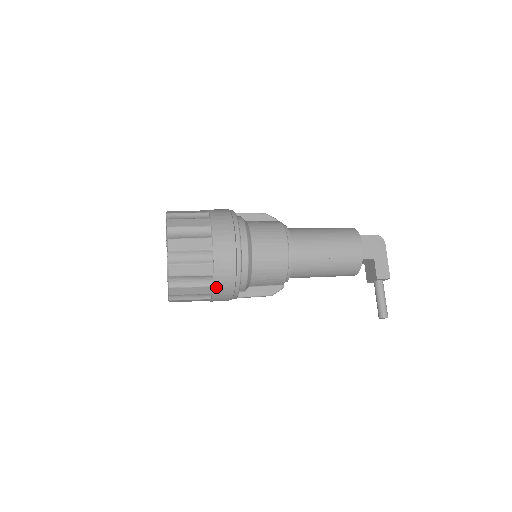
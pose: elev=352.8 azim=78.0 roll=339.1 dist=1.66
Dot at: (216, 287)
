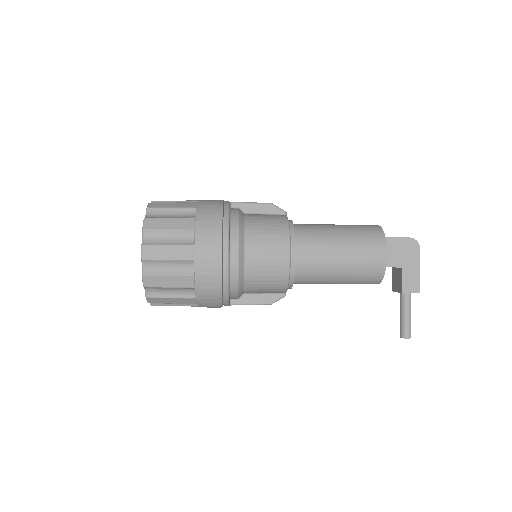
Dot at: (200, 299)
